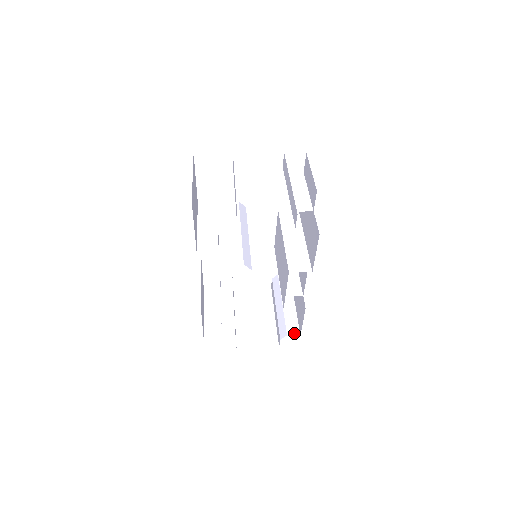
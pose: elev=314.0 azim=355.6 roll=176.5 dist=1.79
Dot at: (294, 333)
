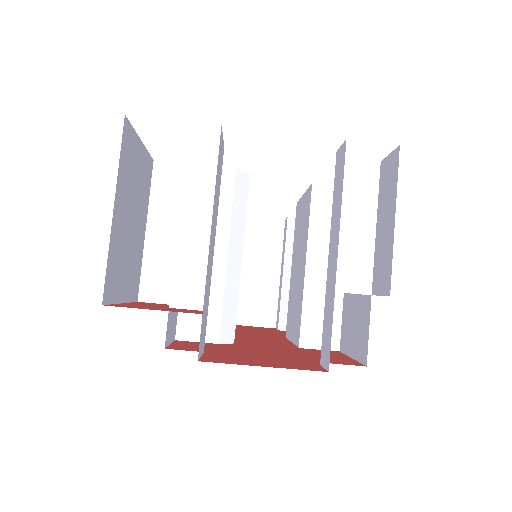
Dot at: occluded
